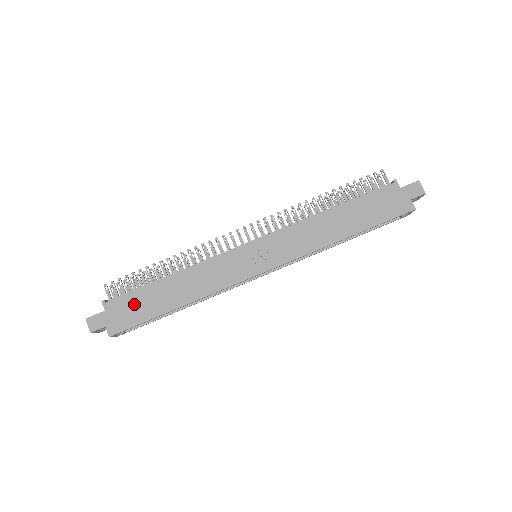
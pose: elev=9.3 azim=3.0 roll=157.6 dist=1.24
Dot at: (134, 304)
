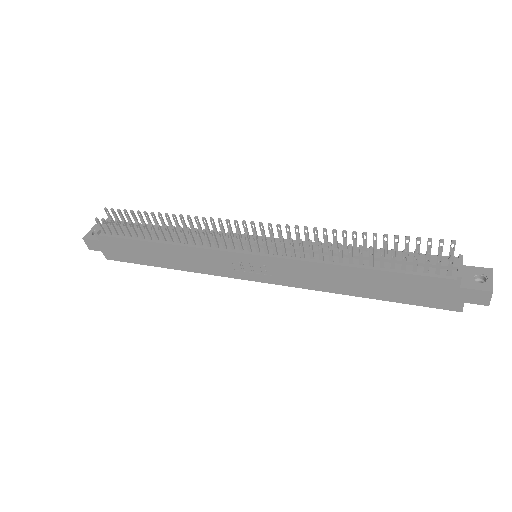
Dot at: (126, 248)
